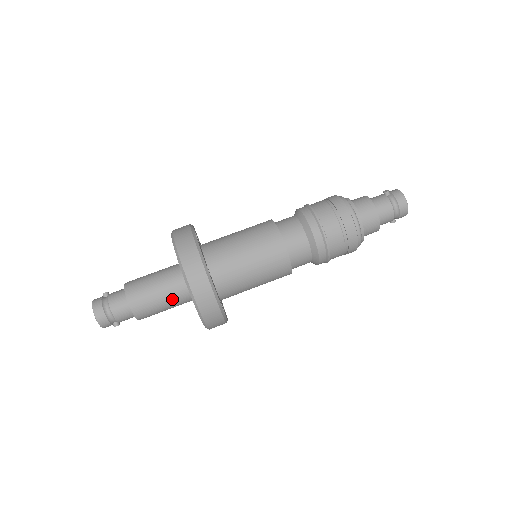
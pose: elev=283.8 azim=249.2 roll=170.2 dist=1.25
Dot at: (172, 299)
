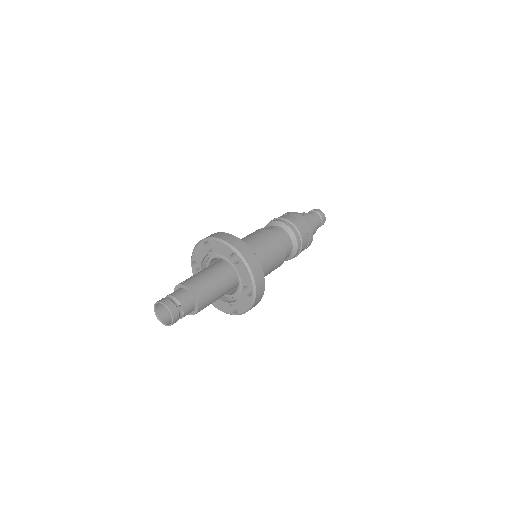
Dot at: (211, 272)
